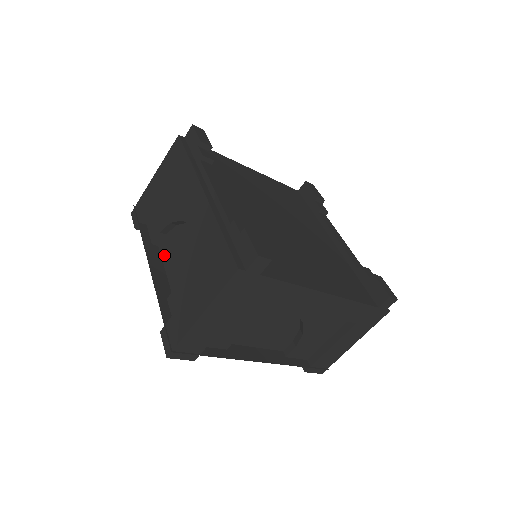
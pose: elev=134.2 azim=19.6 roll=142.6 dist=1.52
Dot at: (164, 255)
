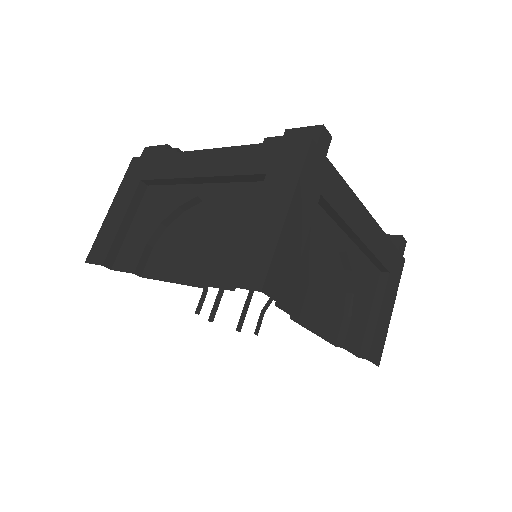
Dot at: (163, 262)
